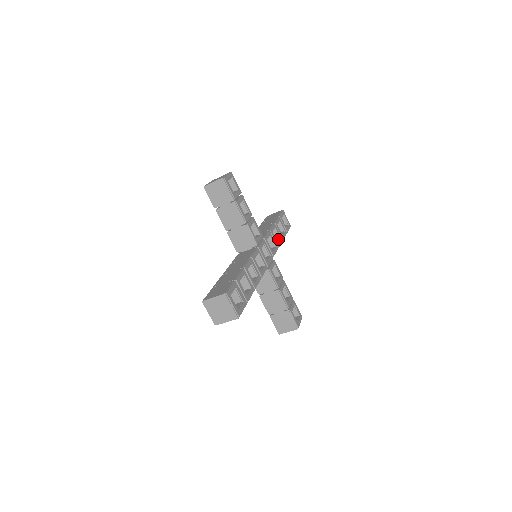
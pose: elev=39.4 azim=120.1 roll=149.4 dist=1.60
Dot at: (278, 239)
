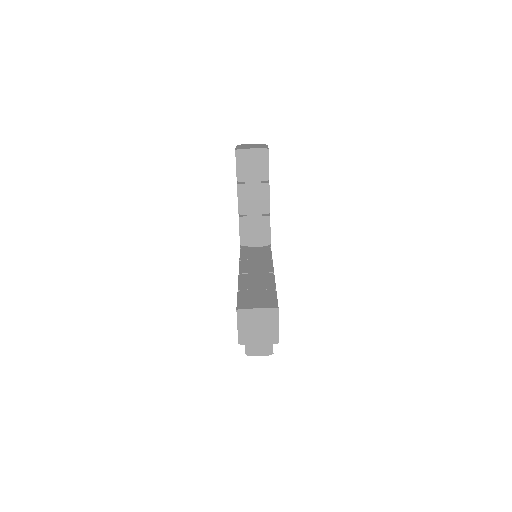
Dot at: occluded
